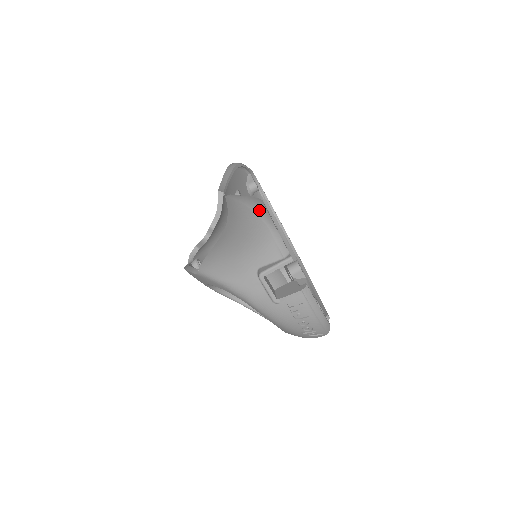
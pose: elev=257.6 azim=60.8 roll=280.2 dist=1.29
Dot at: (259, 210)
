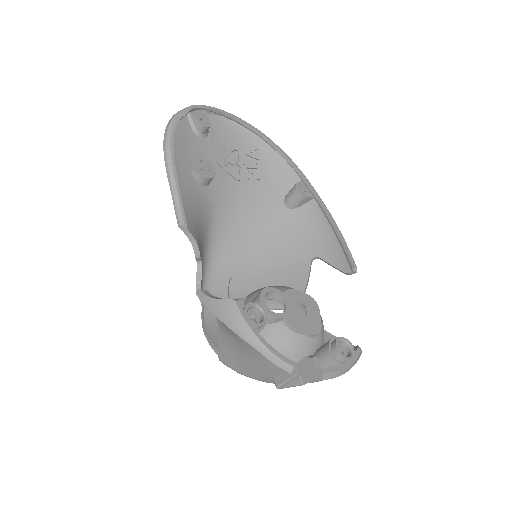
Dot at: (240, 330)
